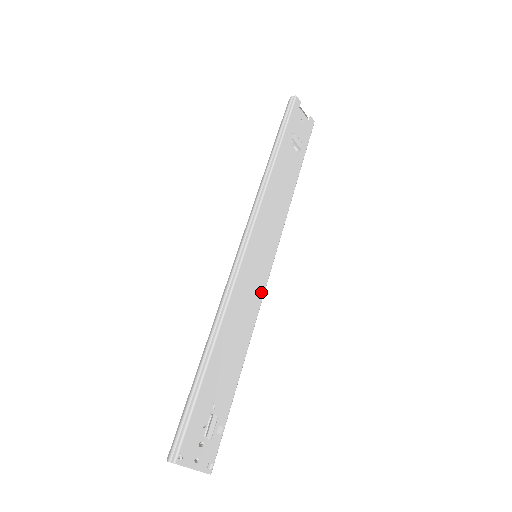
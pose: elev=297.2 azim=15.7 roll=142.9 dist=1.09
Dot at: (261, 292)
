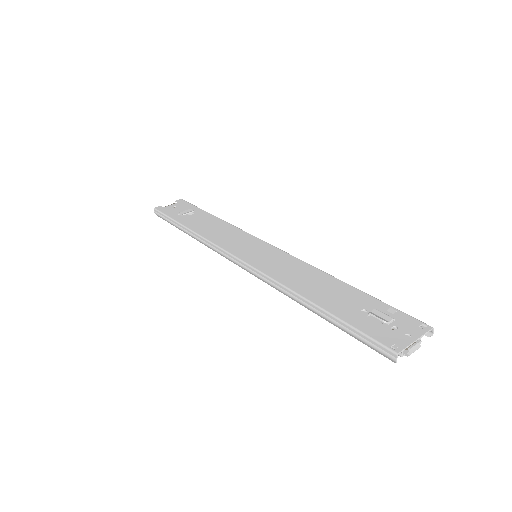
Dot at: (287, 256)
